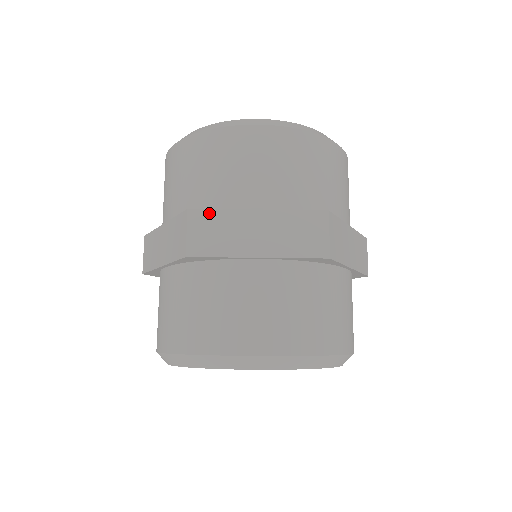
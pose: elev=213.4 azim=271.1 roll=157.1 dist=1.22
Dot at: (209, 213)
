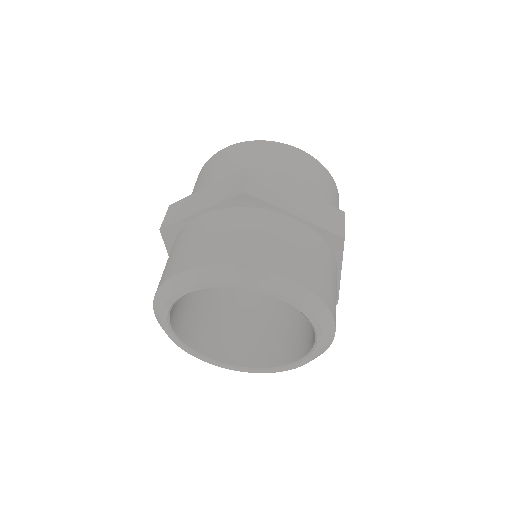
Dot at: (265, 176)
